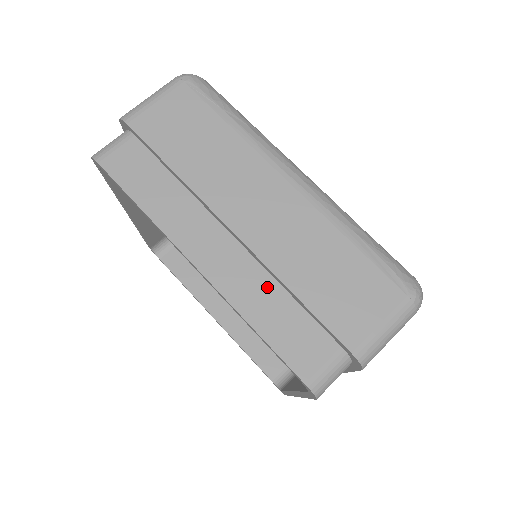
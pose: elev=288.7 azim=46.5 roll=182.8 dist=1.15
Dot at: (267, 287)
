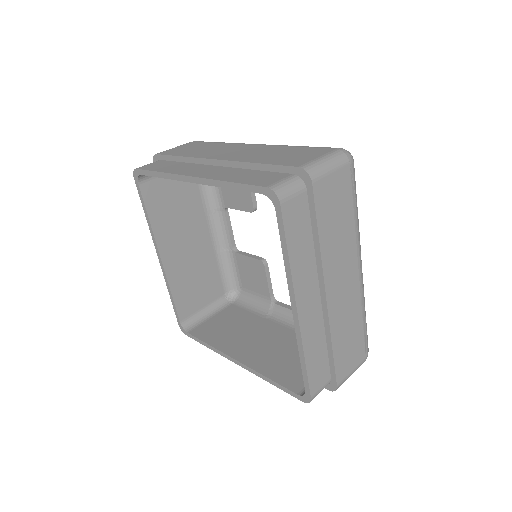
Dot at: (239, 171)
